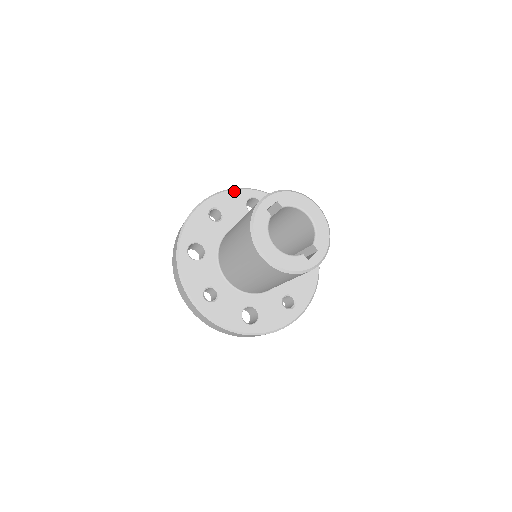
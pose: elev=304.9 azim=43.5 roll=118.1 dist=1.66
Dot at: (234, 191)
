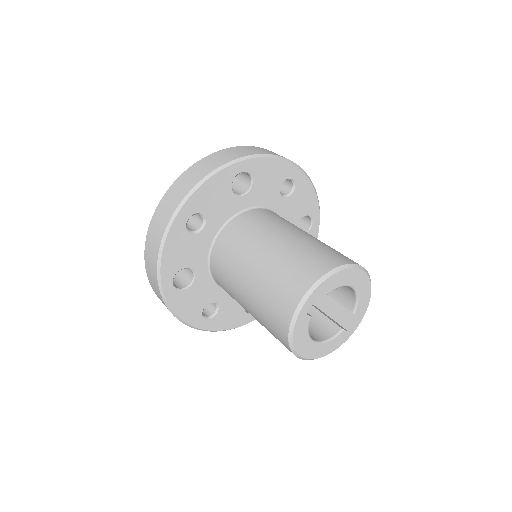
Dot at: (213, 178)
